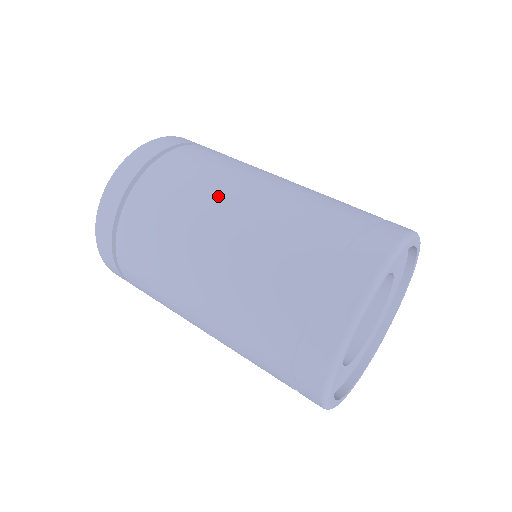
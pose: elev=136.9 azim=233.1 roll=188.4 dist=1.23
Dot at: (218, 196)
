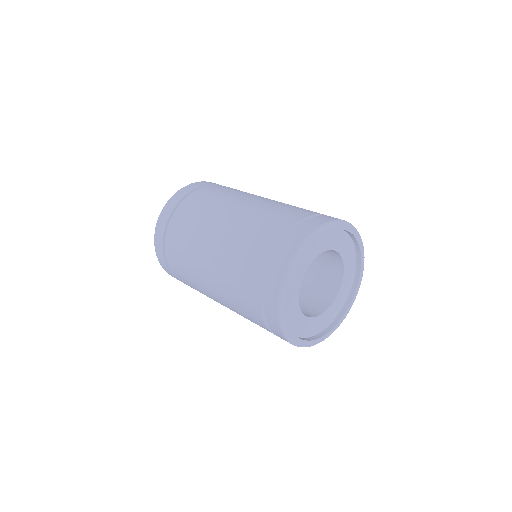
Dot at: (251, 195)
